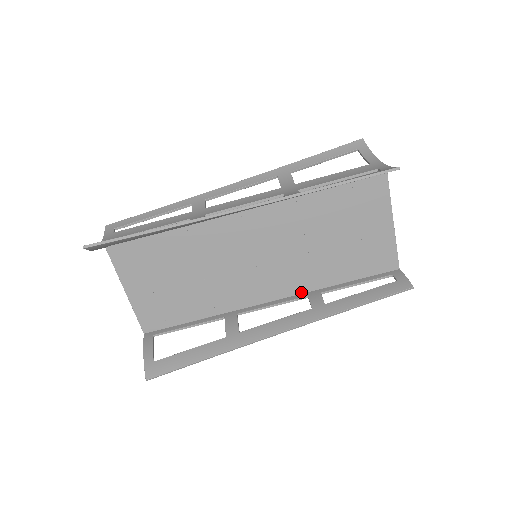
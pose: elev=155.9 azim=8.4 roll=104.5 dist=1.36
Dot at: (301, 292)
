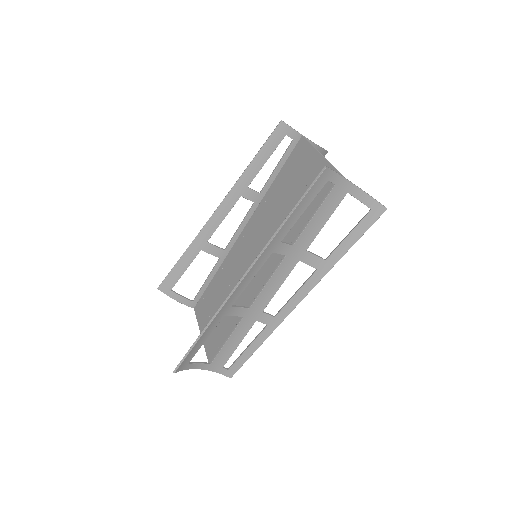
Dot at: (286, 259)
